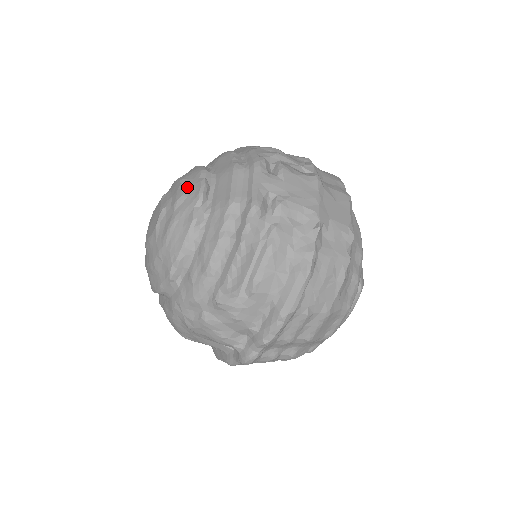
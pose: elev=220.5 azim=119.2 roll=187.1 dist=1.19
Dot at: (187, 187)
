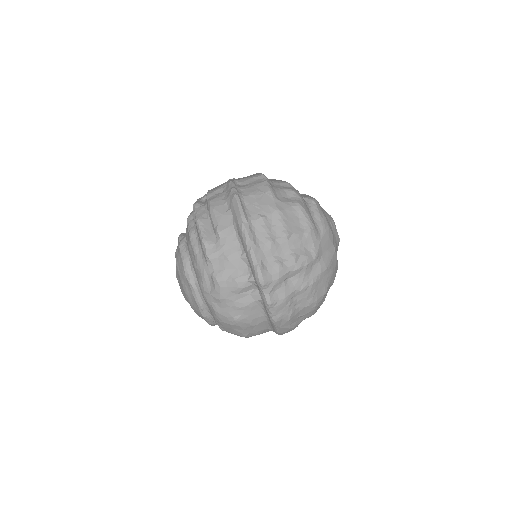
Dot at: occluded
